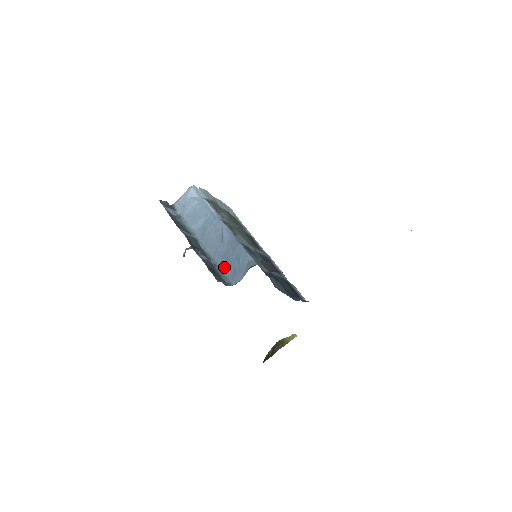
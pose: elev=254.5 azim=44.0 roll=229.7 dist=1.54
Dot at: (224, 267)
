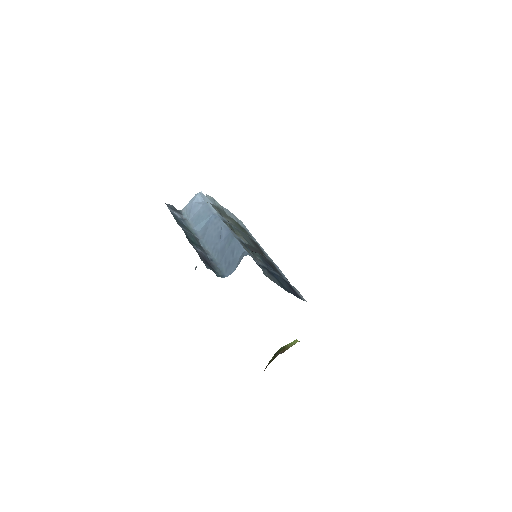
Dot at: (220, 261)
